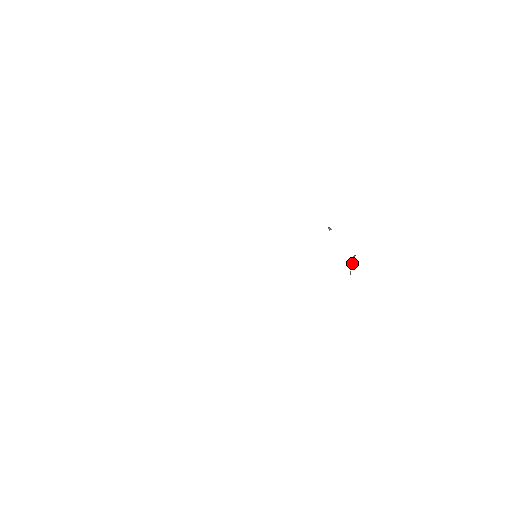
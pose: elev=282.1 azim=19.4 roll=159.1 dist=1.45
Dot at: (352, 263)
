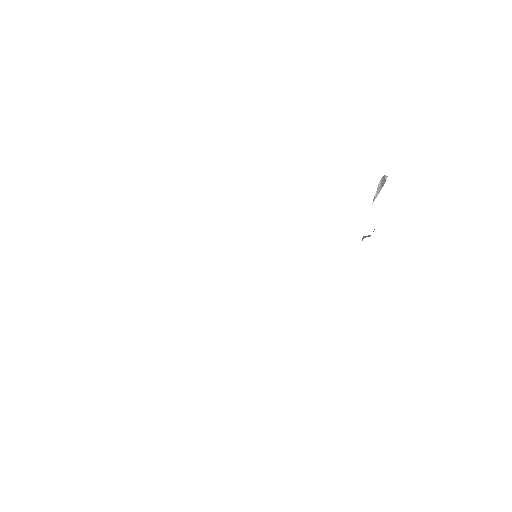
Dot at: (379, 191)
